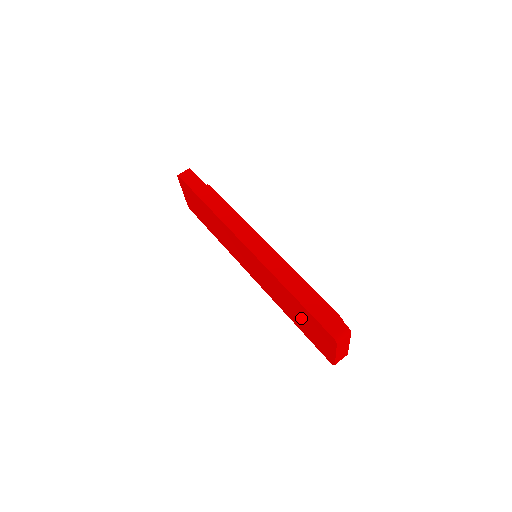
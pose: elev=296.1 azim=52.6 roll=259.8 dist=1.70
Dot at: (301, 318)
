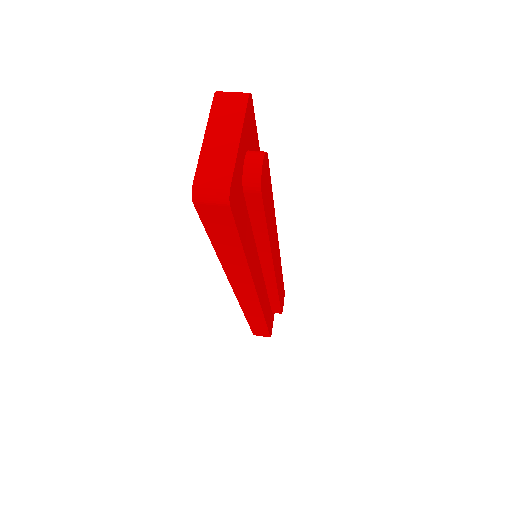
Dot at: occluded
